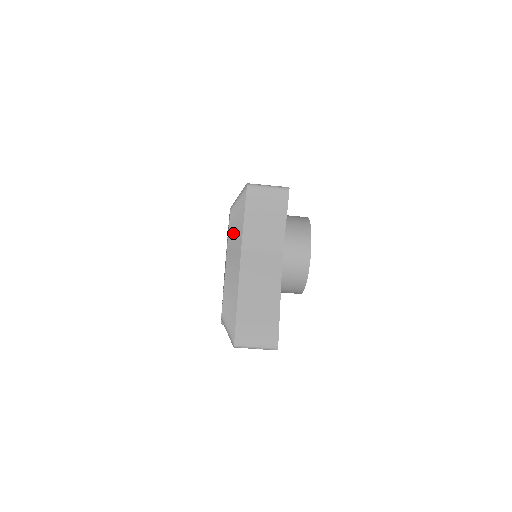
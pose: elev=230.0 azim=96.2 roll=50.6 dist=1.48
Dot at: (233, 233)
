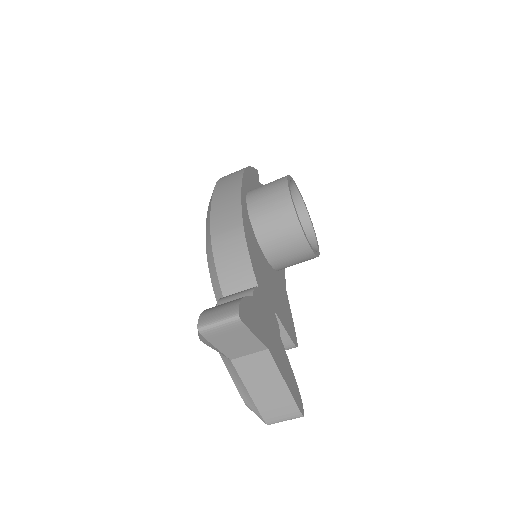
Dot at: occluded
